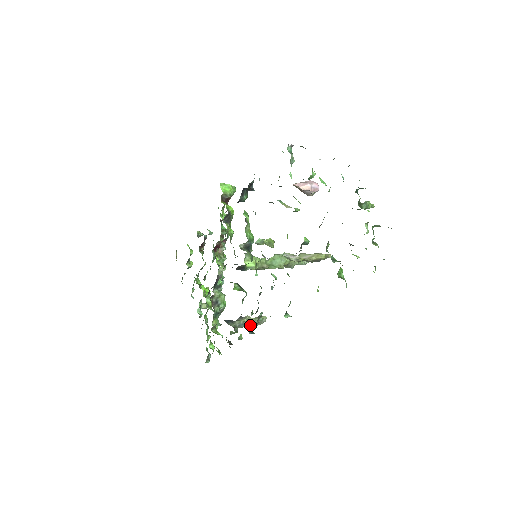
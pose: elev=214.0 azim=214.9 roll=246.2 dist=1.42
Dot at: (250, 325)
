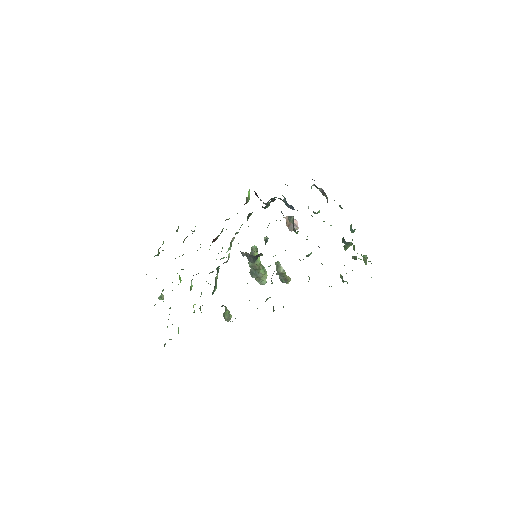
Dot at: (226, 317)
